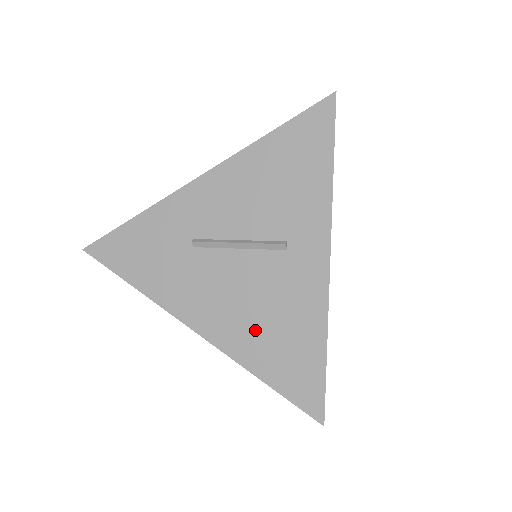
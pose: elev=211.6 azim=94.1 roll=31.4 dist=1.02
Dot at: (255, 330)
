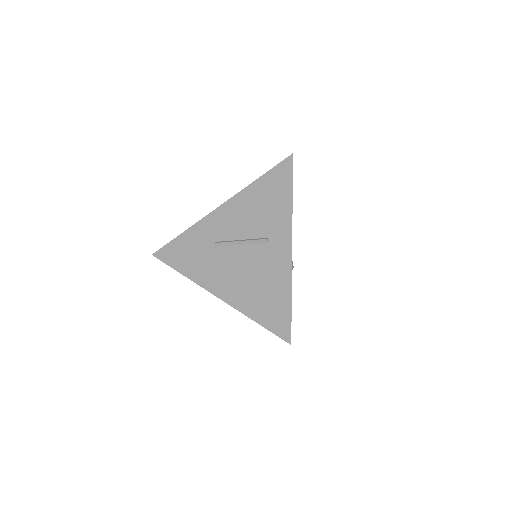
Dot at: (251, 291)
